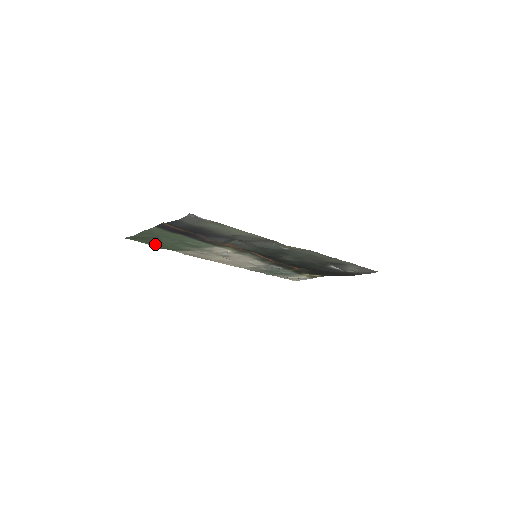
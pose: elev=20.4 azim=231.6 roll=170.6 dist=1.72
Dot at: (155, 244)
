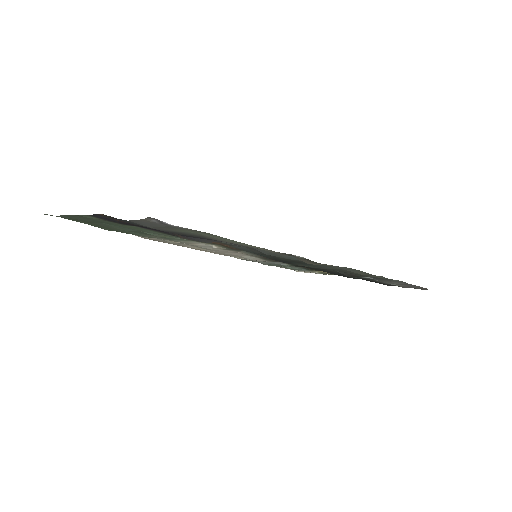
Dot at: (97, 225)
